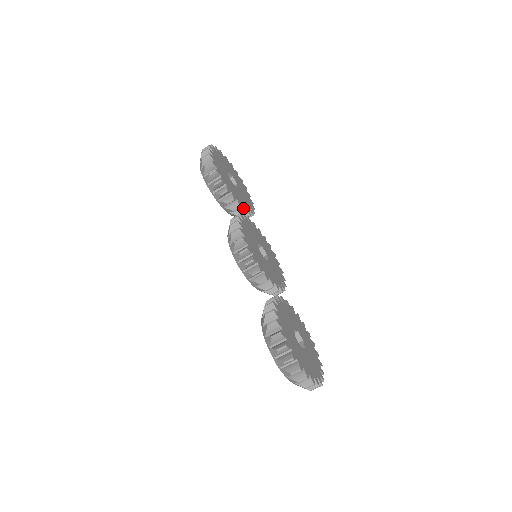
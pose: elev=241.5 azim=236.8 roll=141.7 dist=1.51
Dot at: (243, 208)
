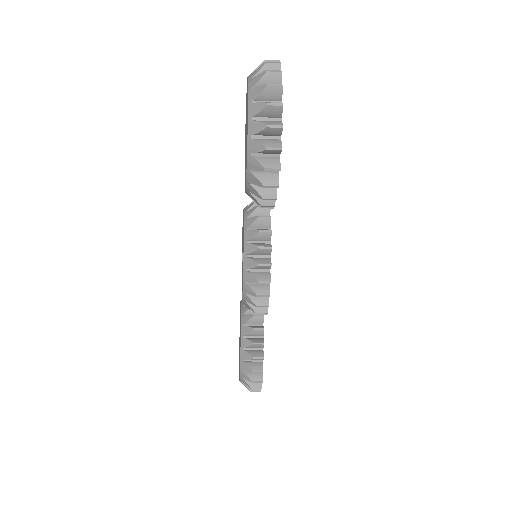
Dot at: occluded
